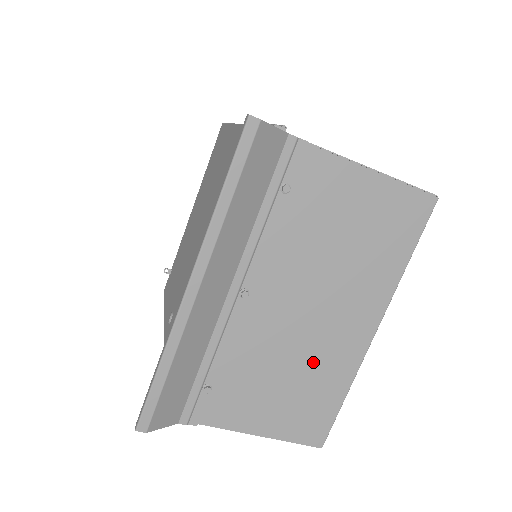
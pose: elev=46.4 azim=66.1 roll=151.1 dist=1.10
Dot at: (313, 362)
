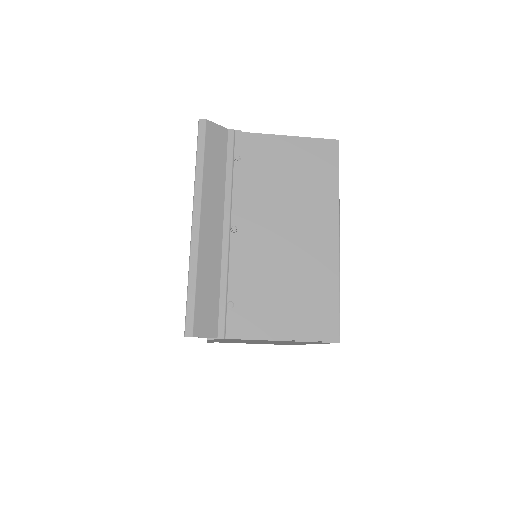
Dot at: (302, 270)
